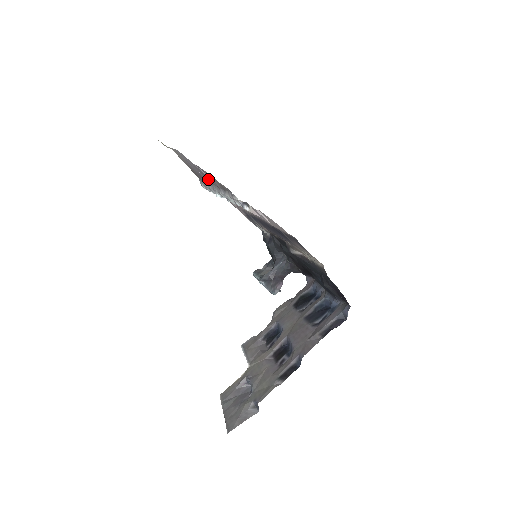
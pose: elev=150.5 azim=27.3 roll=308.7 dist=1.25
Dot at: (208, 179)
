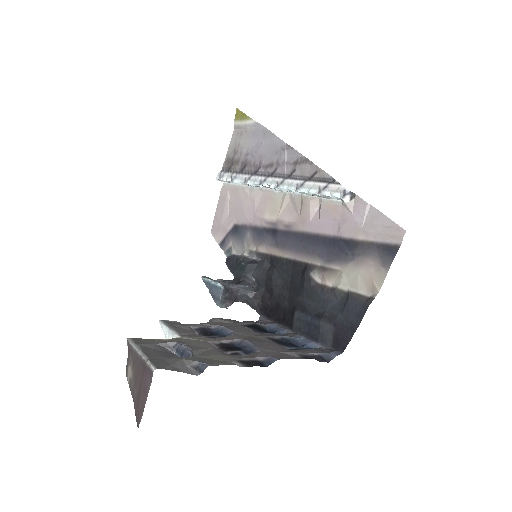
Dot at: (277, 166)
